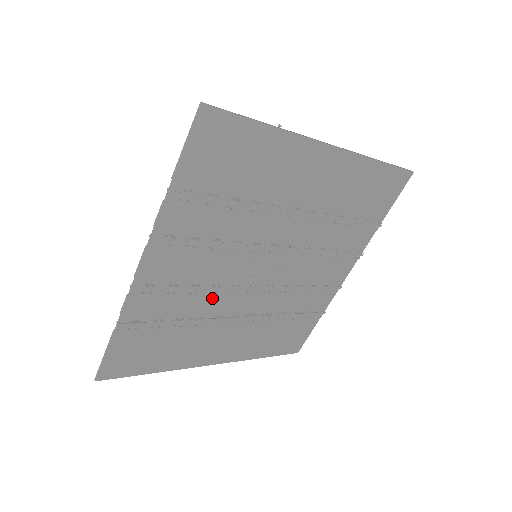
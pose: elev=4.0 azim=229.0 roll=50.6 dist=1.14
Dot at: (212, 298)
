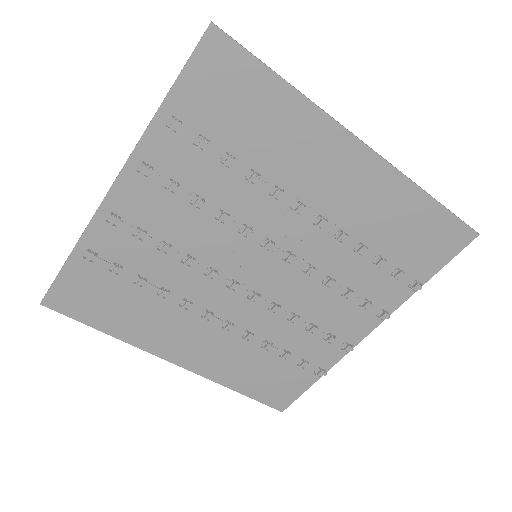
Dot at: (185, 273)
